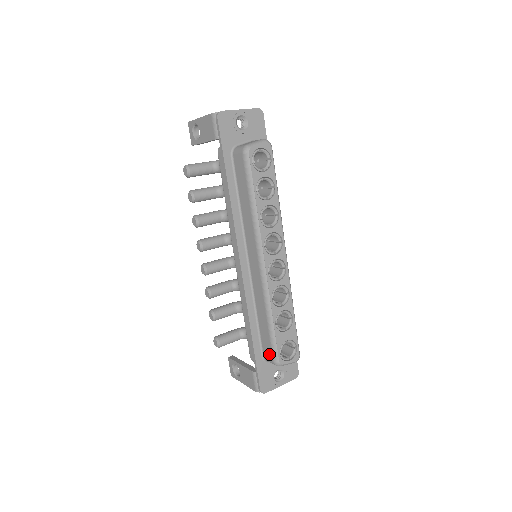
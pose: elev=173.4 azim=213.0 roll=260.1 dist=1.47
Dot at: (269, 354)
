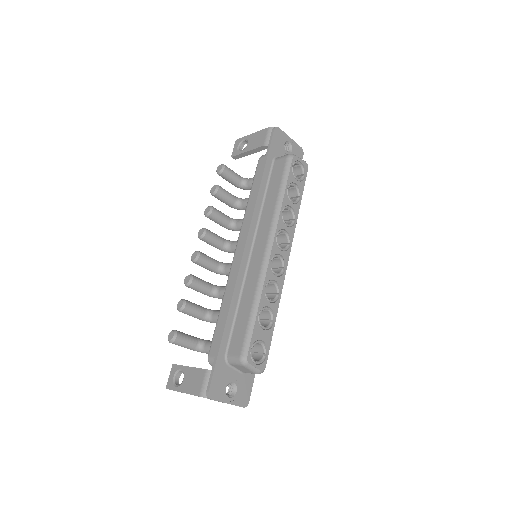
Dot at: (237, 348)
